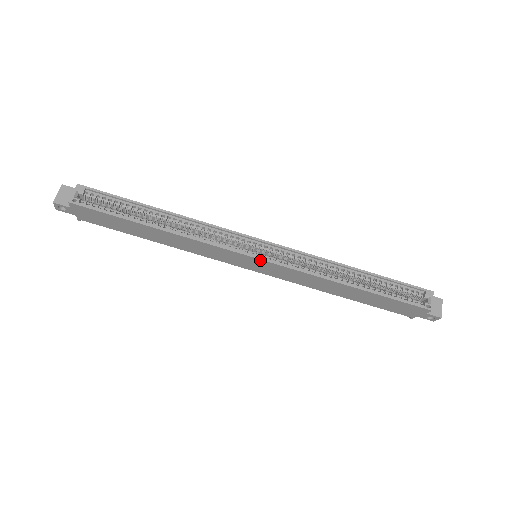
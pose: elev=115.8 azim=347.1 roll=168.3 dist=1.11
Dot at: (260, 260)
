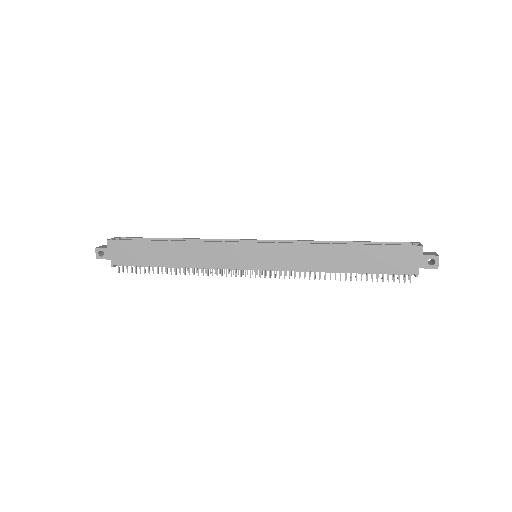
Dot at: (257, 244)
